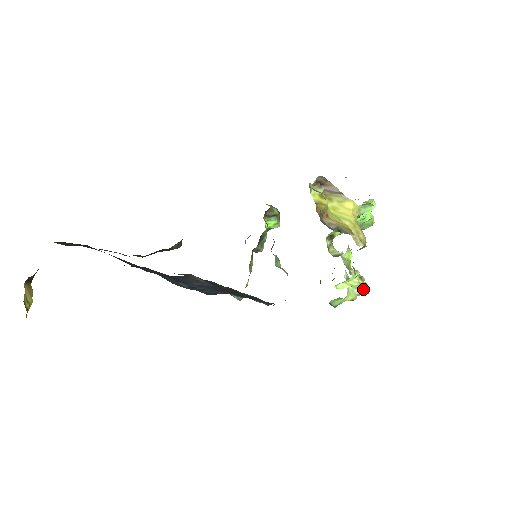
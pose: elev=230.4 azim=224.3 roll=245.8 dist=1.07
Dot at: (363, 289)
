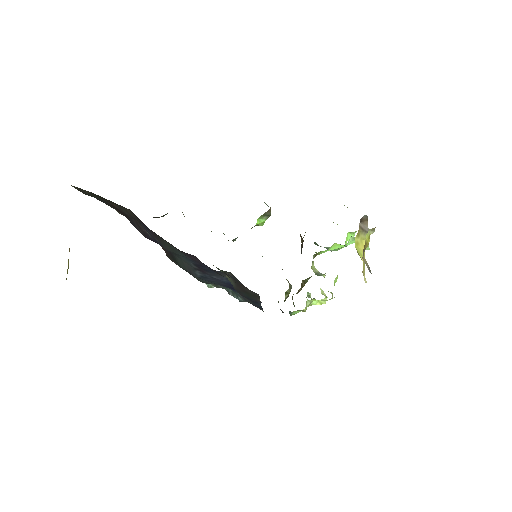
Dot at: occluded
